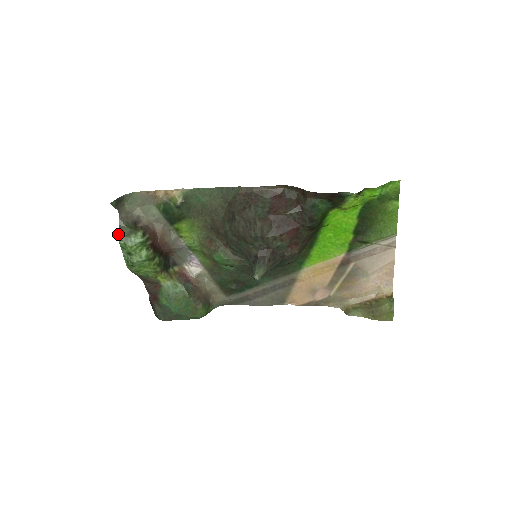
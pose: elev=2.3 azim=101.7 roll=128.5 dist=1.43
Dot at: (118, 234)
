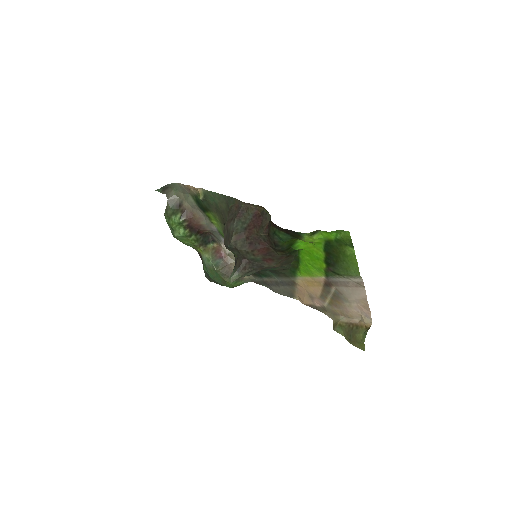
Dot at: (164, 213)
